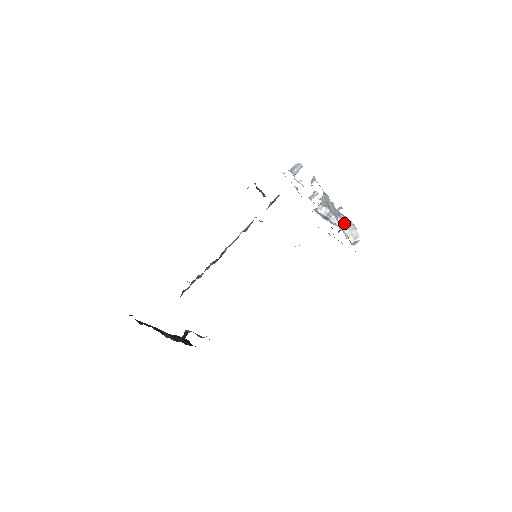
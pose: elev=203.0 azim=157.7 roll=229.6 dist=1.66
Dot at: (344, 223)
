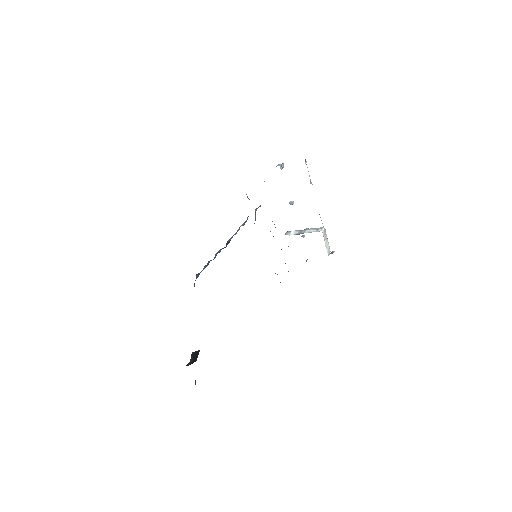
Dot at: (321, 229)
